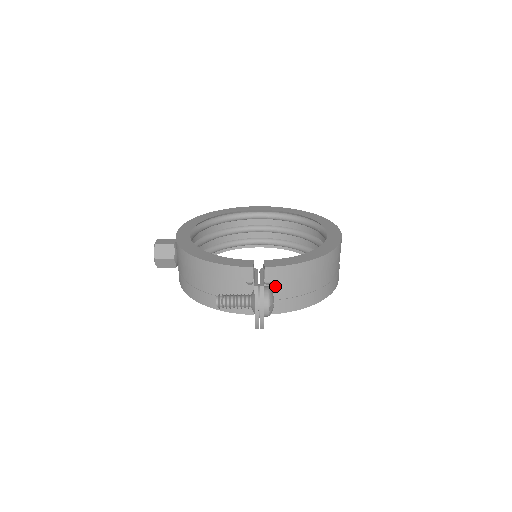
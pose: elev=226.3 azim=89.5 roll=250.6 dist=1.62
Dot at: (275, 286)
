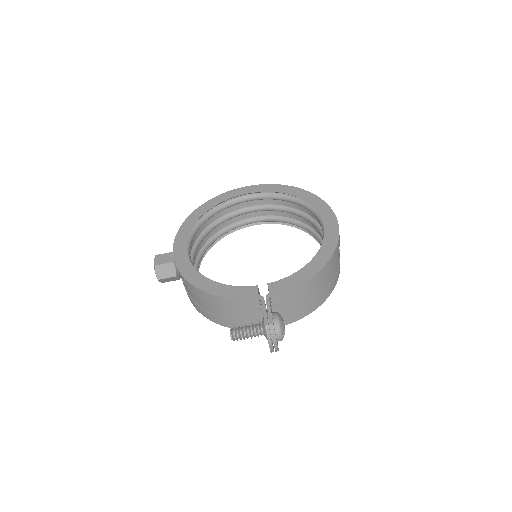
Dot at: (282, 306)
